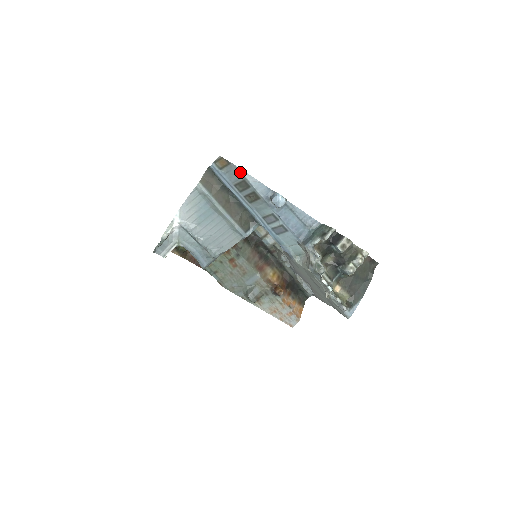
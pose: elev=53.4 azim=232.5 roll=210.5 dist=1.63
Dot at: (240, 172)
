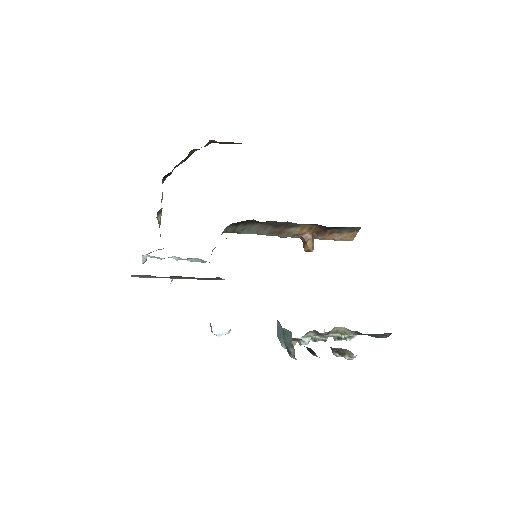
Dot at: occluded
